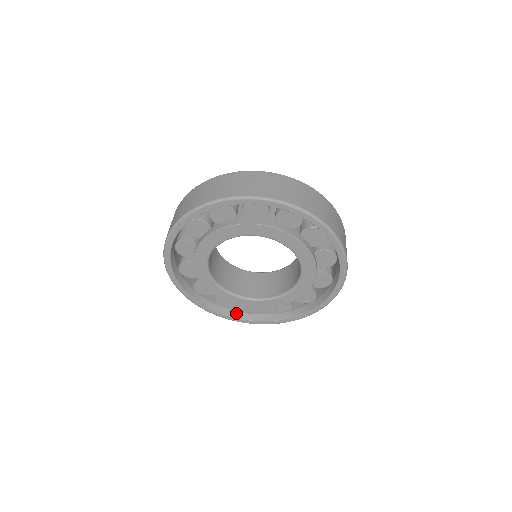
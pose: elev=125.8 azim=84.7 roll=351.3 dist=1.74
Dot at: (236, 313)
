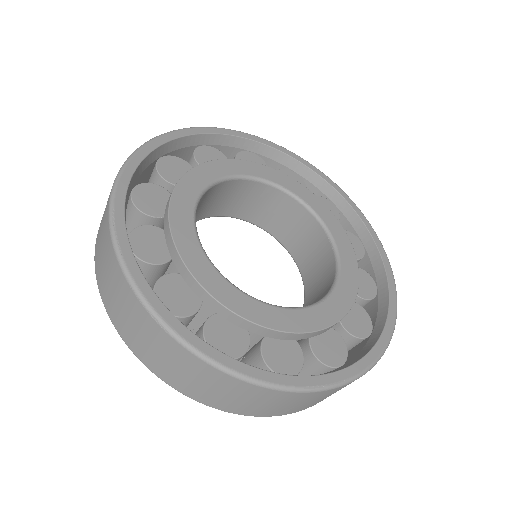
Dot at: occluded
